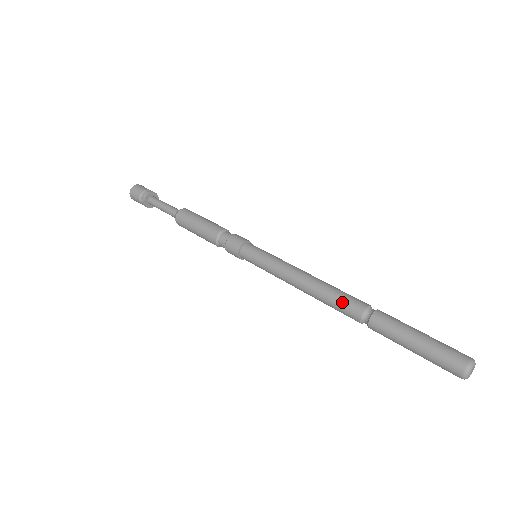
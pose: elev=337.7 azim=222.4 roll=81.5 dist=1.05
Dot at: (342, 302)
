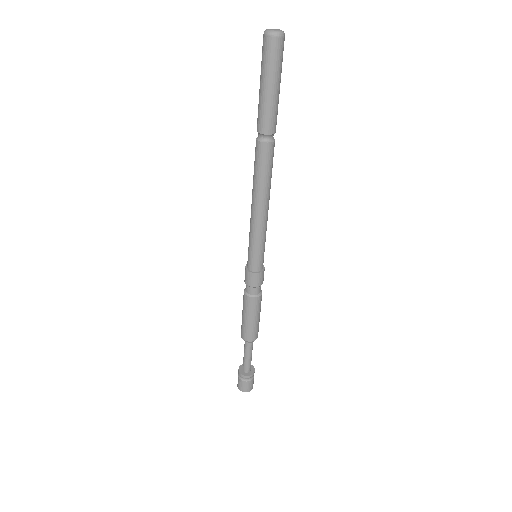
Dot at: occluded
